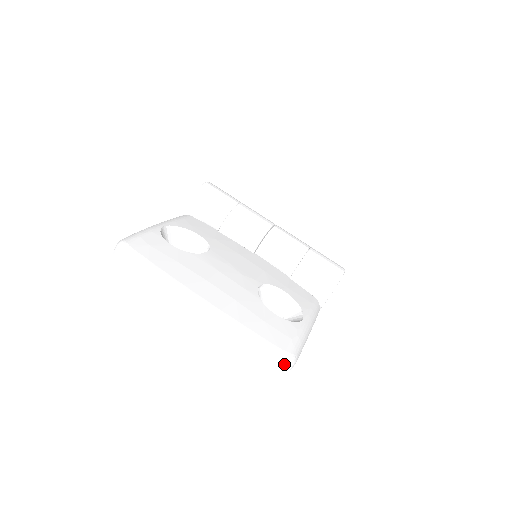
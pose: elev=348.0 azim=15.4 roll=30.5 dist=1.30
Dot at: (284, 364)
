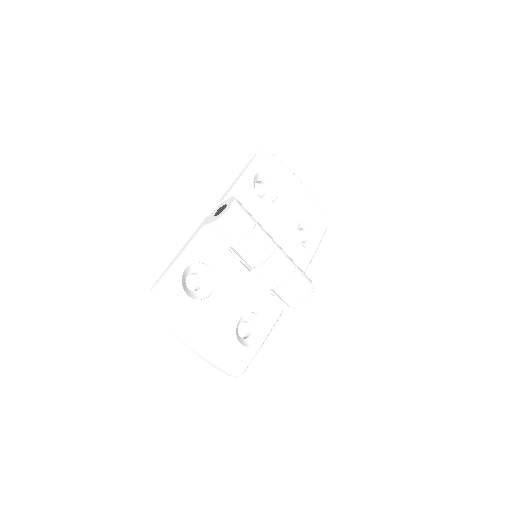
Dot at: (236, 376)
